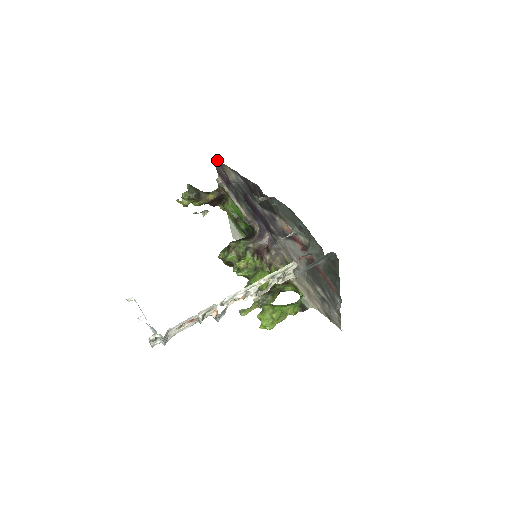
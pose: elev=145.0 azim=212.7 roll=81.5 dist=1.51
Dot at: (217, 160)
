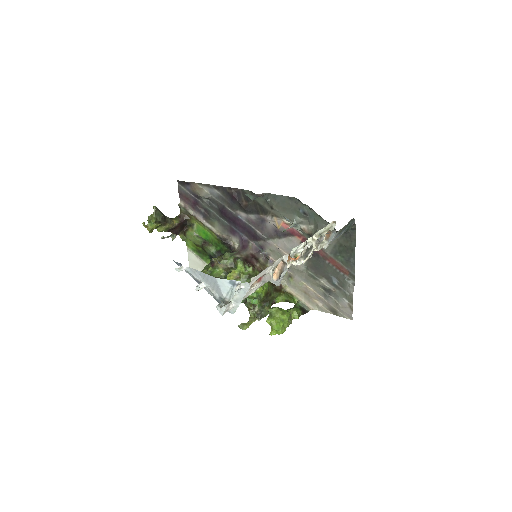
Dot at: (182, 181)
